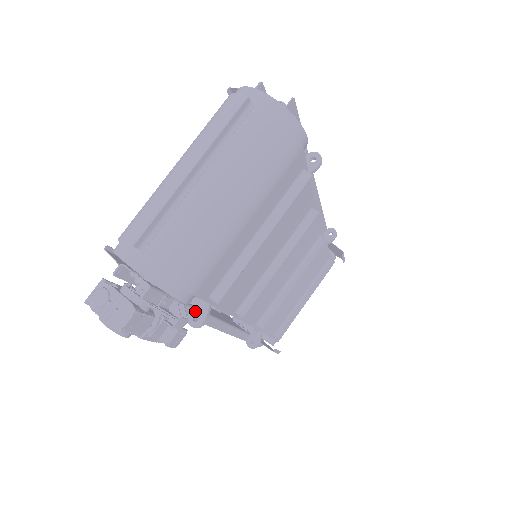
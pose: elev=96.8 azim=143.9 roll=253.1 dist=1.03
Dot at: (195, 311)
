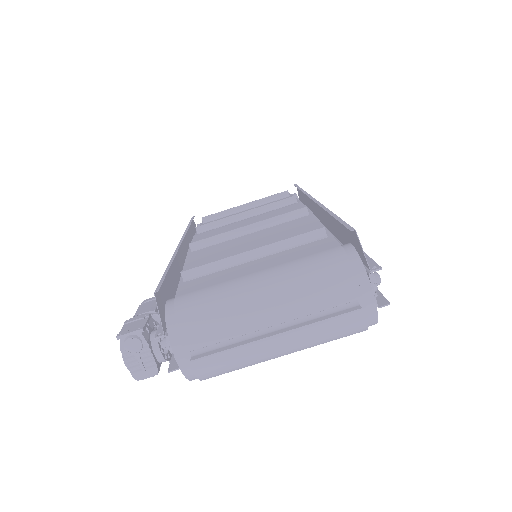
Dot at: occluded
